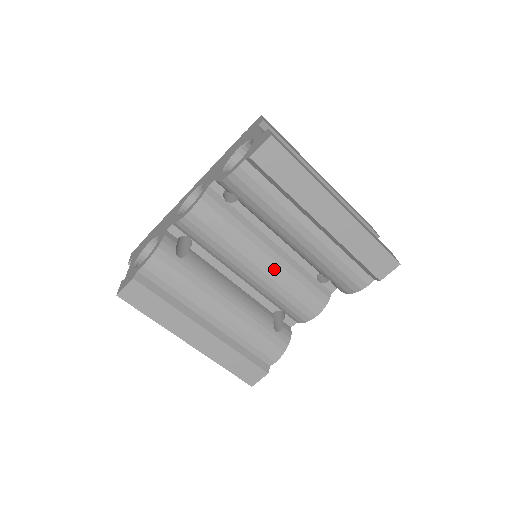
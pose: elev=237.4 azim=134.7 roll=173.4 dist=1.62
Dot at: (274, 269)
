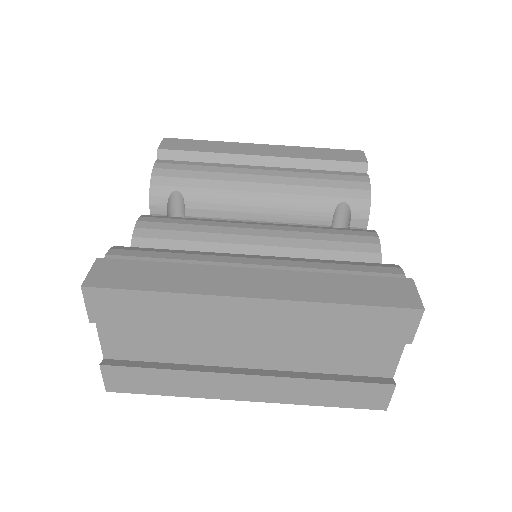
Dot at: (277, 226)
